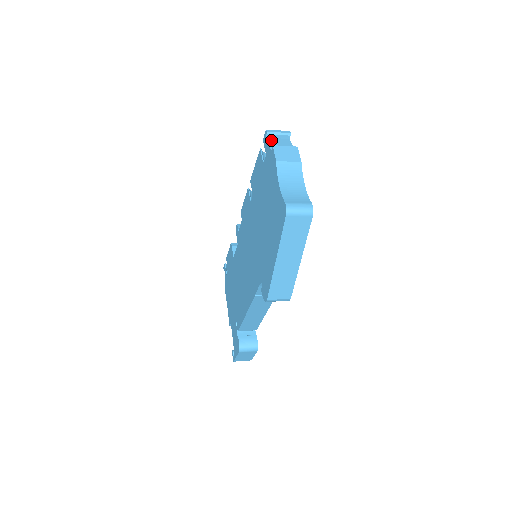
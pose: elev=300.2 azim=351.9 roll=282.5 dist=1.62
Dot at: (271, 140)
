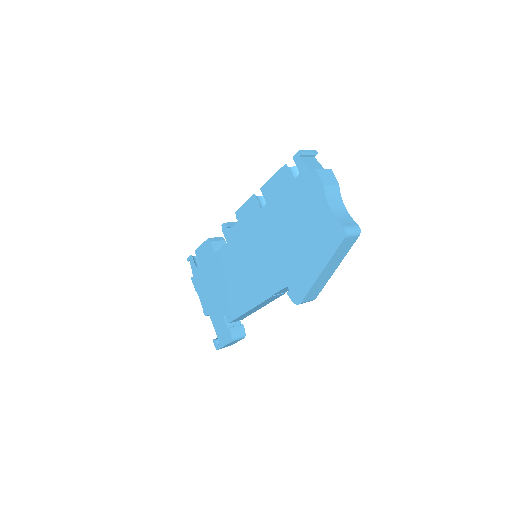
Dot at: (305, 160)
